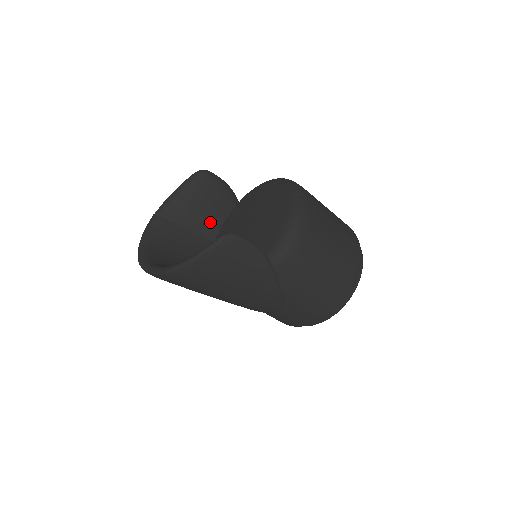
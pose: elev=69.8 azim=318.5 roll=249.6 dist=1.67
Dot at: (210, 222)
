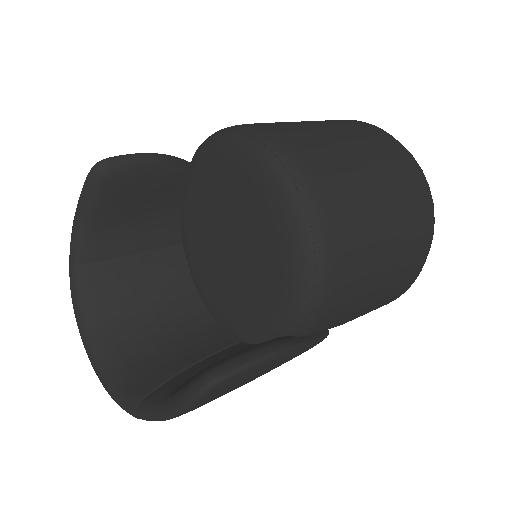
Dot at: (160, 221)
